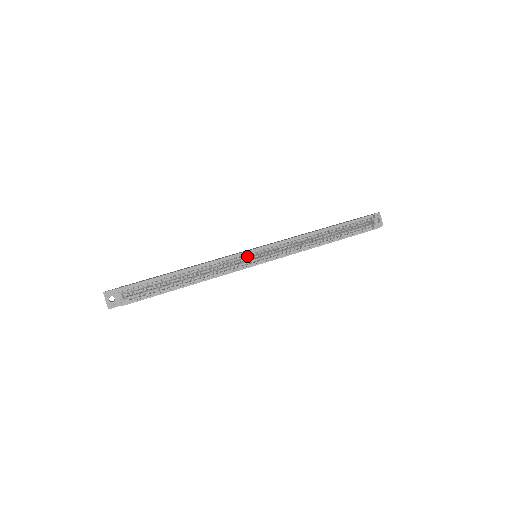
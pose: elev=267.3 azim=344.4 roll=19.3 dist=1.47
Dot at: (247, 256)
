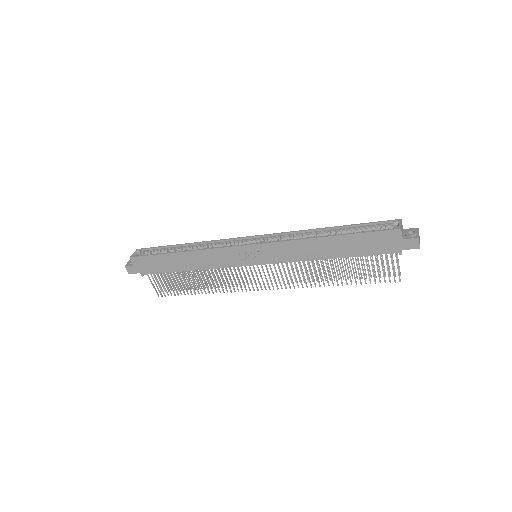
Dot at: (239, 242)
